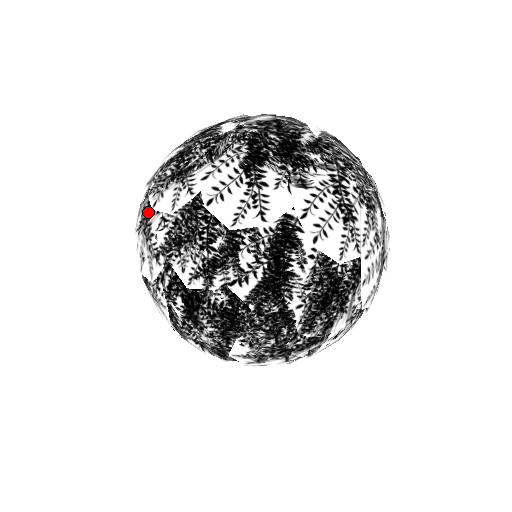
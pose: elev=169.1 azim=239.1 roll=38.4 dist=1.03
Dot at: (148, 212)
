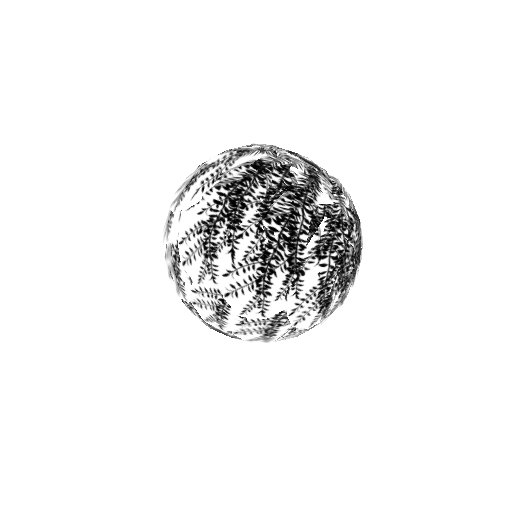
Dot at: (177, 256)
